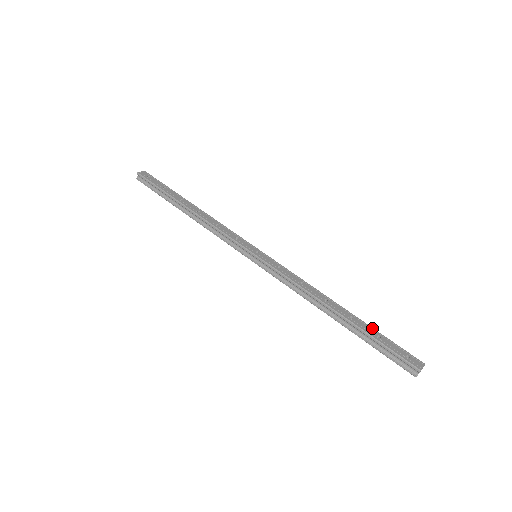
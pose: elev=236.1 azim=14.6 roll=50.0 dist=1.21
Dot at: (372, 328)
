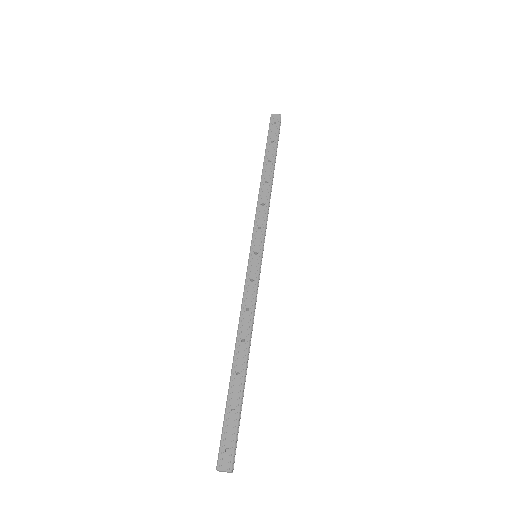
Dot at: (240, 399)
